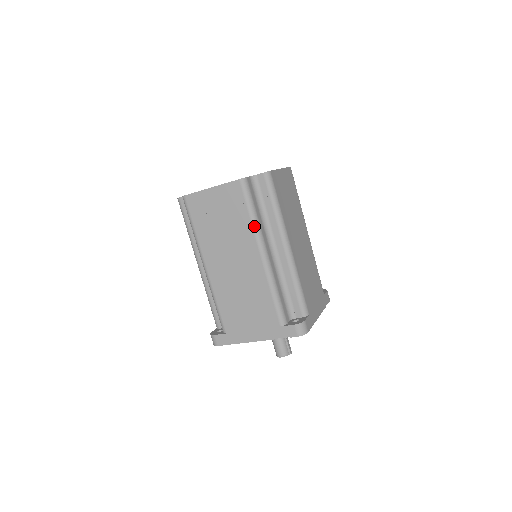
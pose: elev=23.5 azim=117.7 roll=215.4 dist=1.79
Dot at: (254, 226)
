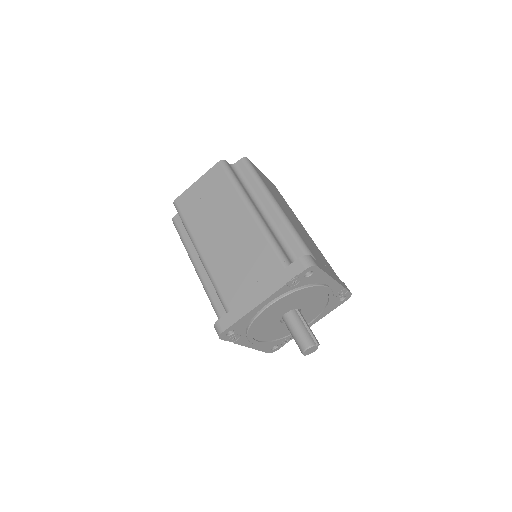
Dot at: (238, 190)
